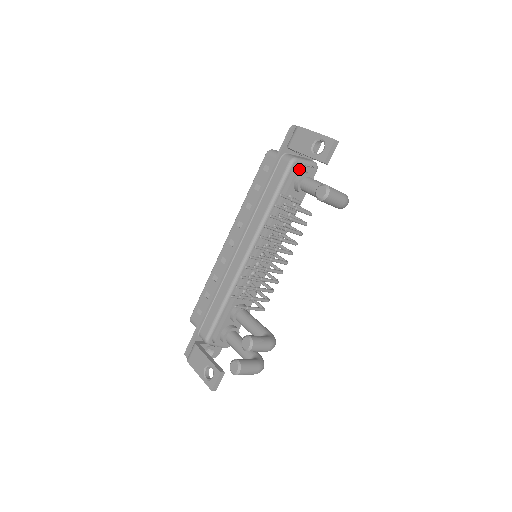
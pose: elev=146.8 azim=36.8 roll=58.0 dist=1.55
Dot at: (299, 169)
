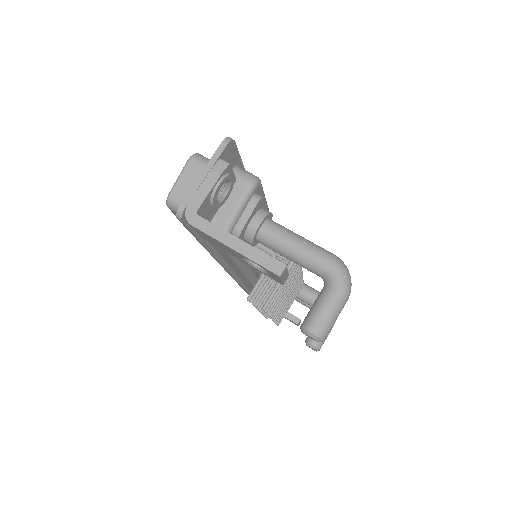
Dot at: (240, 236)
